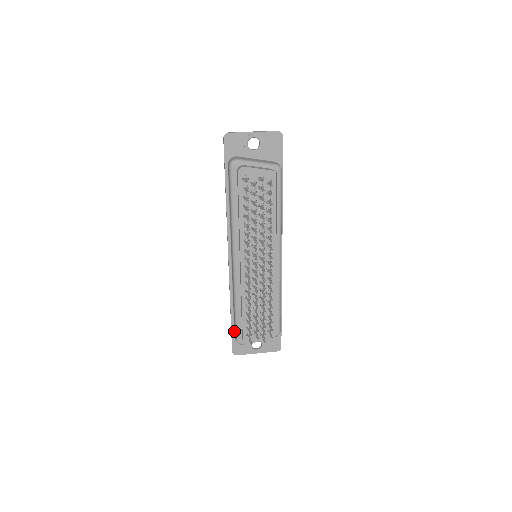
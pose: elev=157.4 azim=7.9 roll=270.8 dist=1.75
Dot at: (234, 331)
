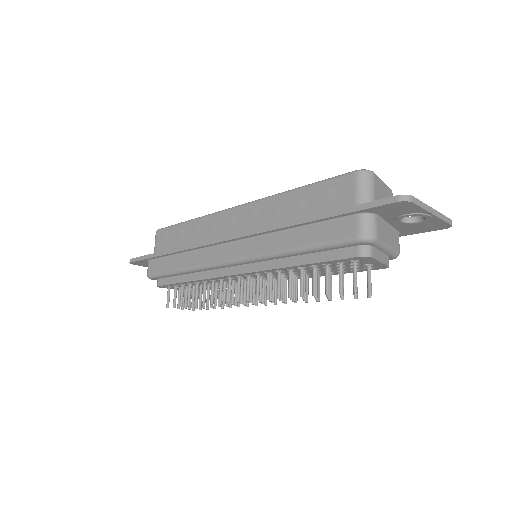
Dot at: (152, 261)
